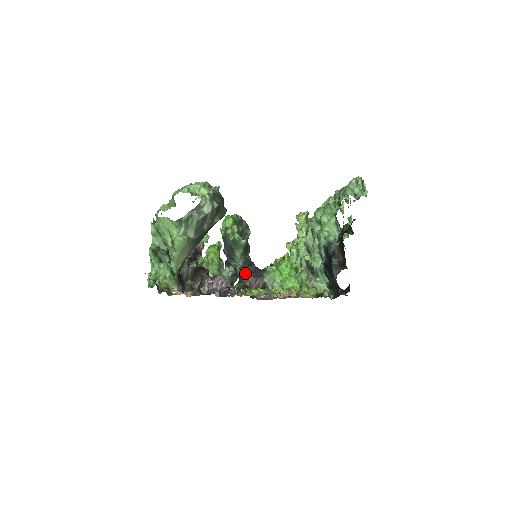
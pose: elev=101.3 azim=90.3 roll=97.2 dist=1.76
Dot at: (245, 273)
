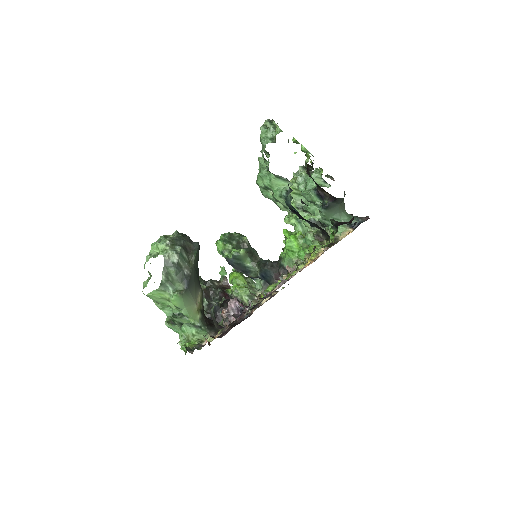
Dot at: (266, 275)
